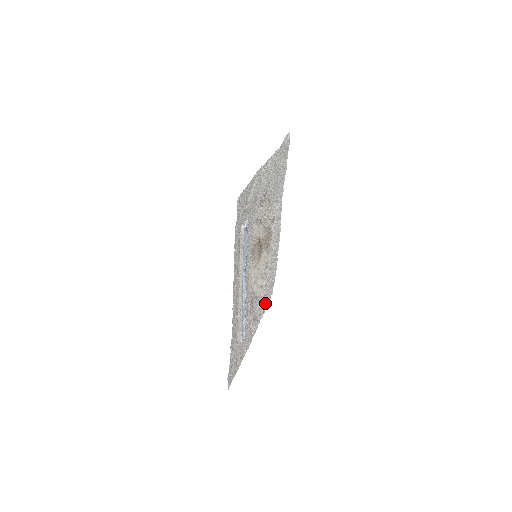
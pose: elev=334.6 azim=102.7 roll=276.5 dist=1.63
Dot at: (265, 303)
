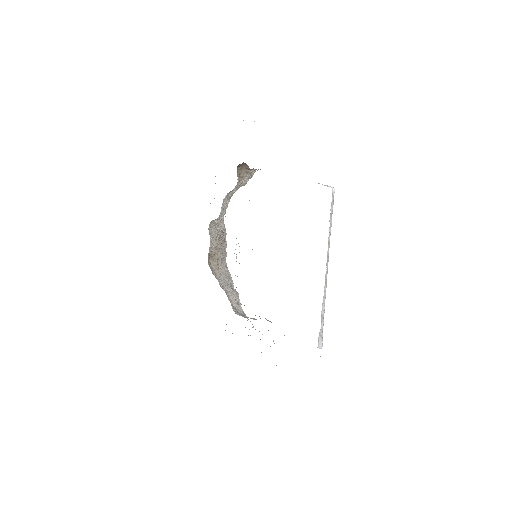
Dot at: occluded
